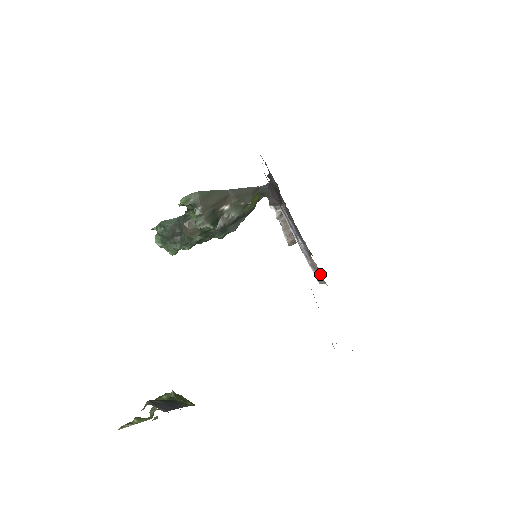
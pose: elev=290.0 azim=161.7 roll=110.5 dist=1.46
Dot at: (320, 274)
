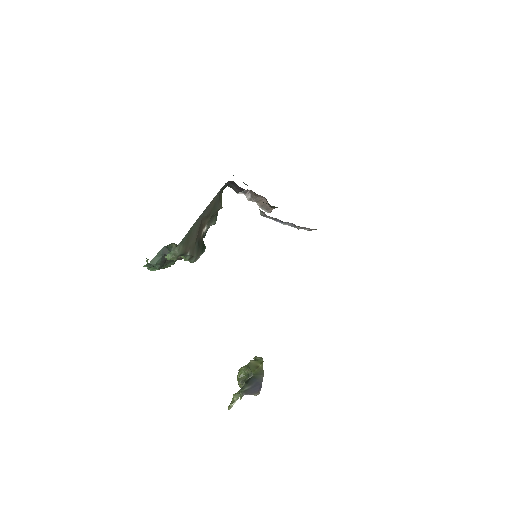
Dot at: occluded
